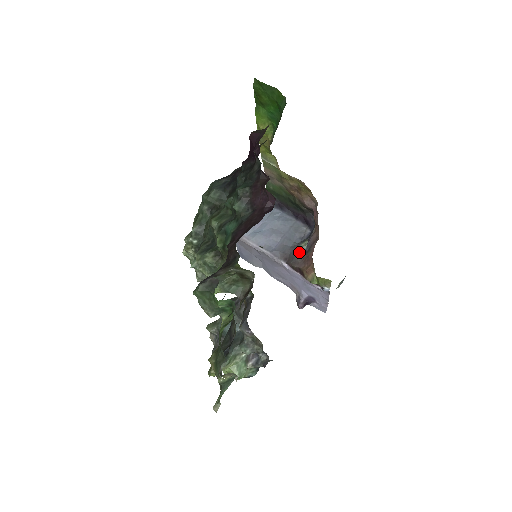
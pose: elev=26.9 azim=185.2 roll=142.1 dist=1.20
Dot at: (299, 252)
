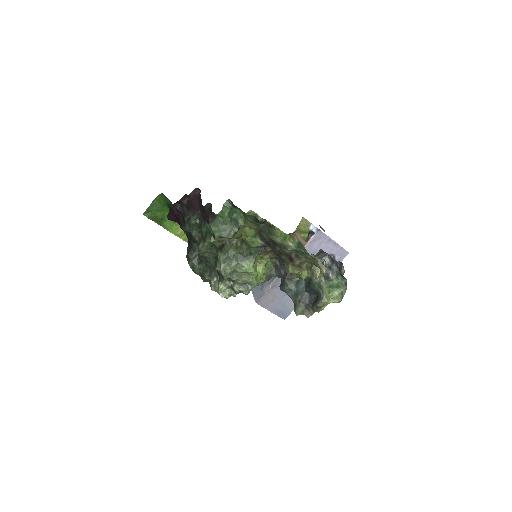
Dot at: occluded
